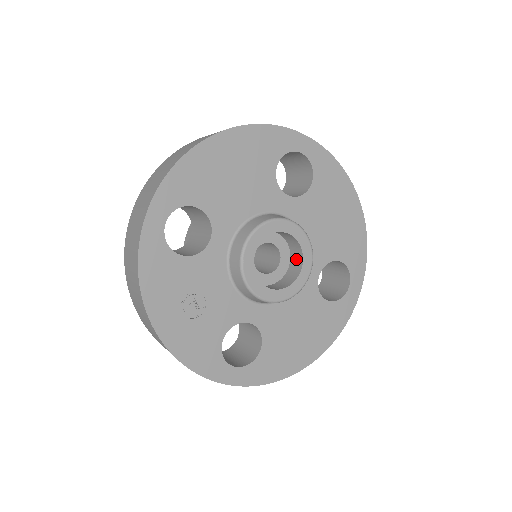
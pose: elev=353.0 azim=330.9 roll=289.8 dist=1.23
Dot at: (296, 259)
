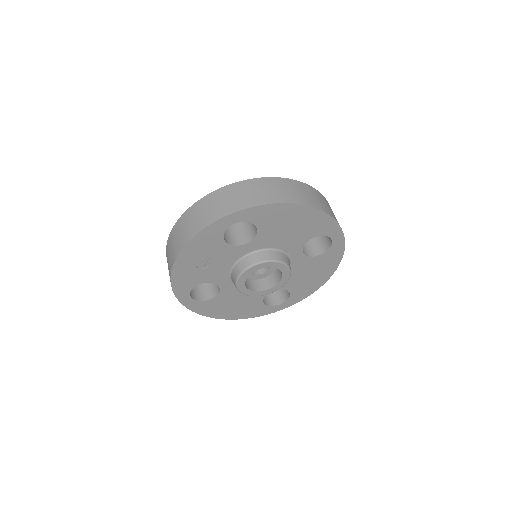
Dot at: (272, 280)
